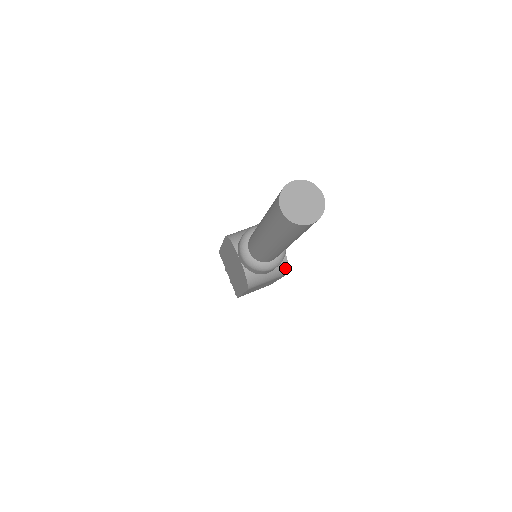
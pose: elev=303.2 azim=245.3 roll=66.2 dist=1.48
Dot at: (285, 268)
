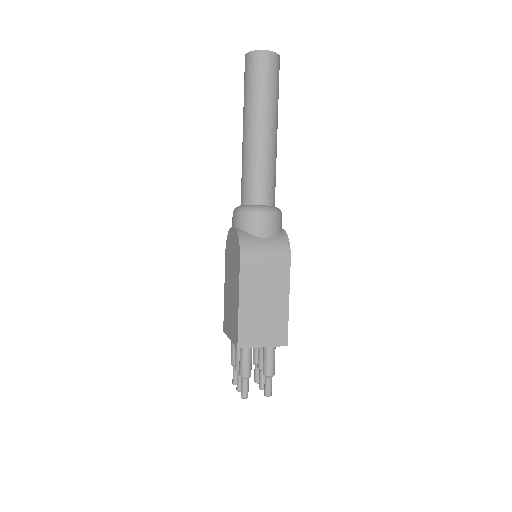
Dot at: (285, 241)
